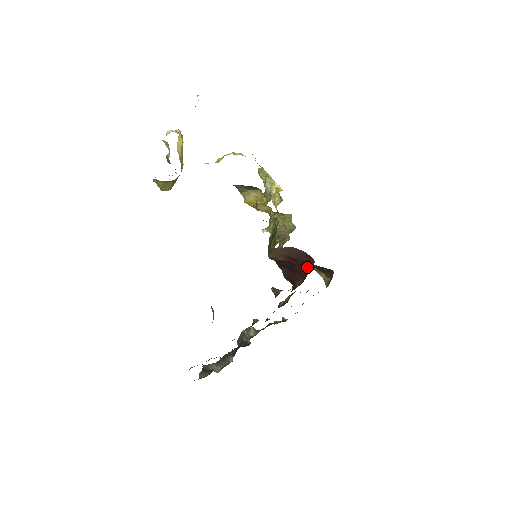
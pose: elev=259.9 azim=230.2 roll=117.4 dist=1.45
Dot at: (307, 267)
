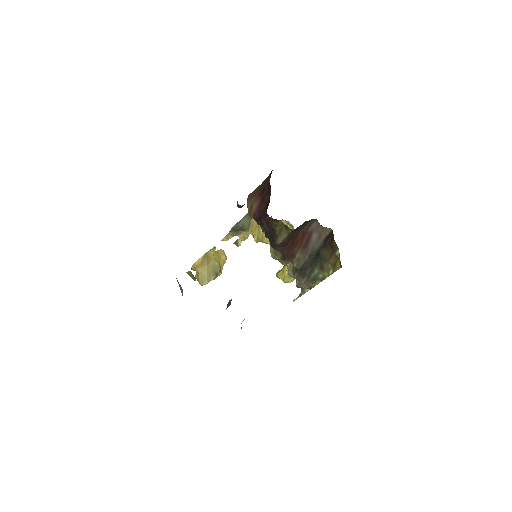
Dot at: occluded
